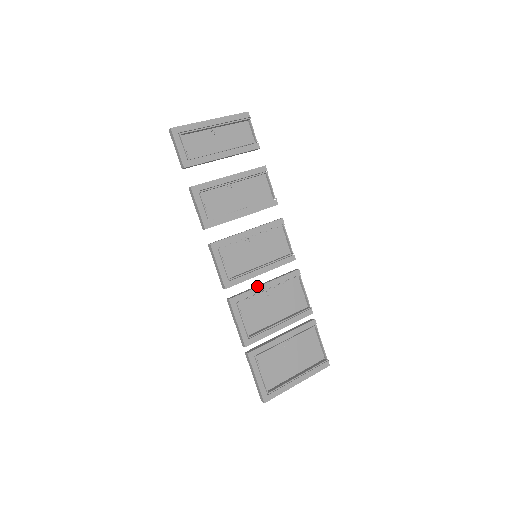
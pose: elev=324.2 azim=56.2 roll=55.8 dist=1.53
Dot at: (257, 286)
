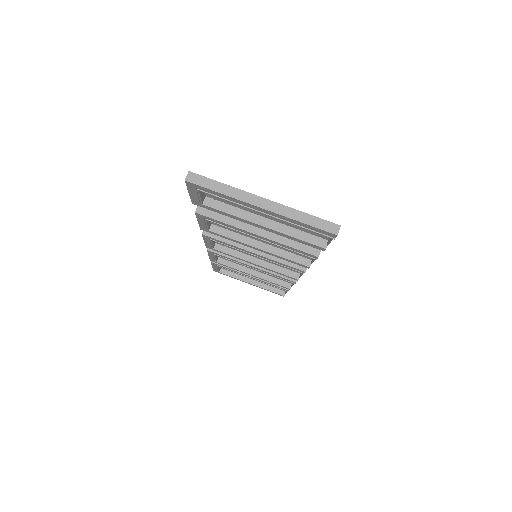
Dot at: (242, 261)
